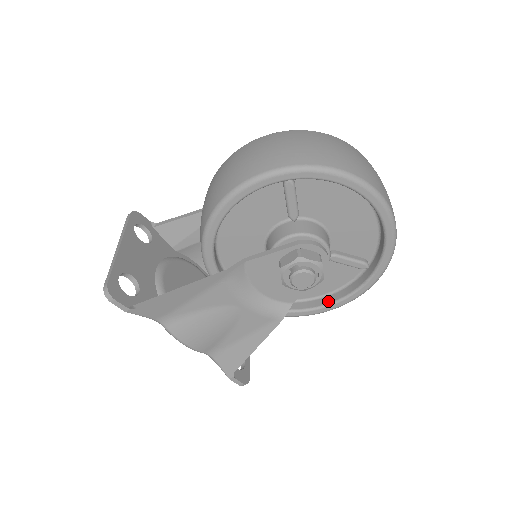
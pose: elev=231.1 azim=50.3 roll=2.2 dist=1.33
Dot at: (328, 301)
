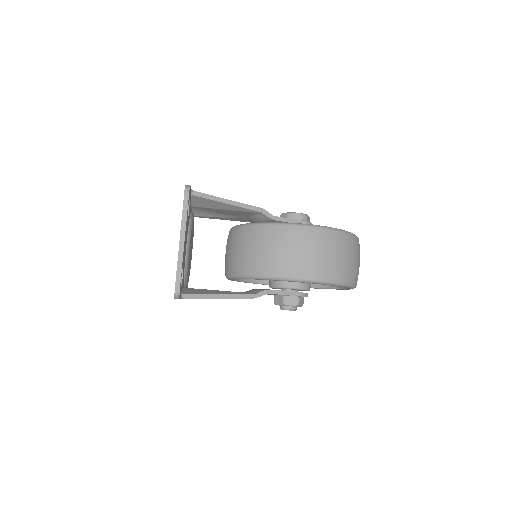
Dot at: occluded
